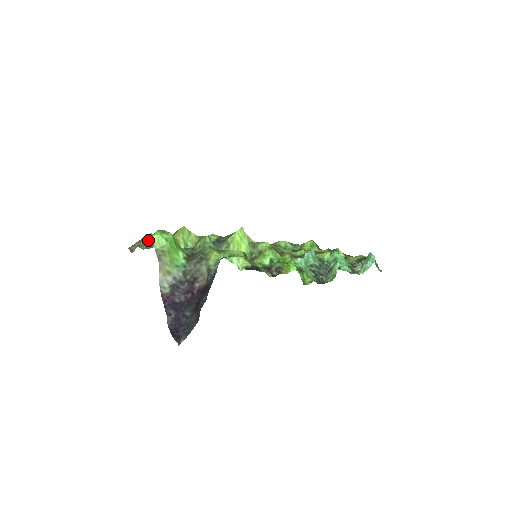
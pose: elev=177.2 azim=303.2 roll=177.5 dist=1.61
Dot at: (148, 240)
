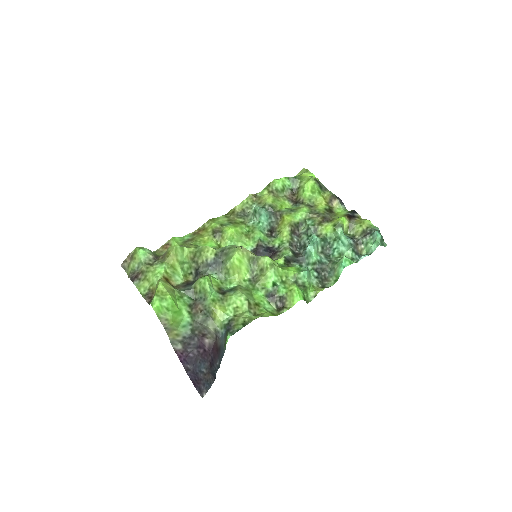
Dot at: (141, 266)
